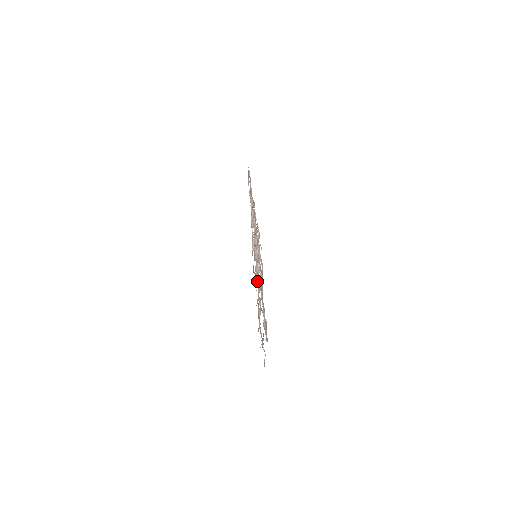
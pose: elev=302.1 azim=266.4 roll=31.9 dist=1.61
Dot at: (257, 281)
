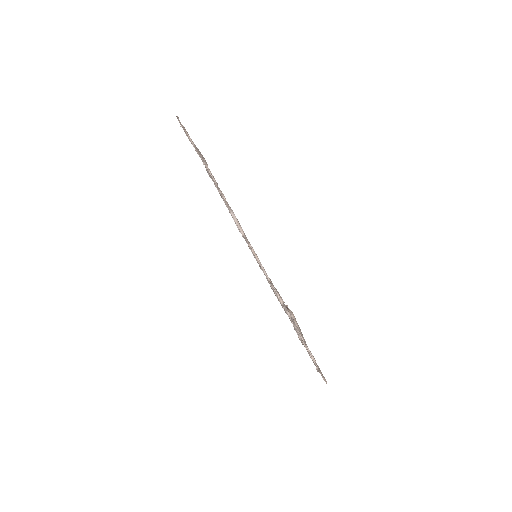
Dot at: occluded
